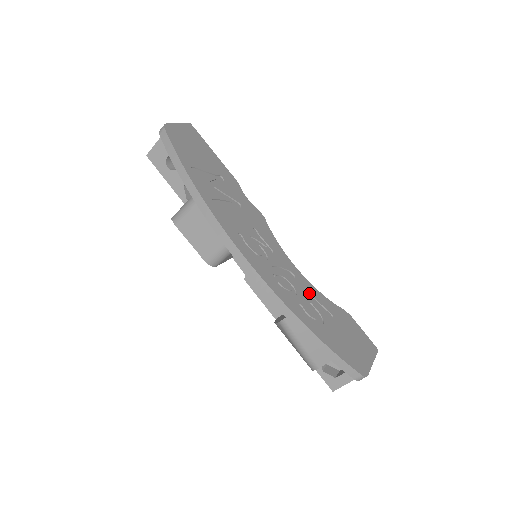
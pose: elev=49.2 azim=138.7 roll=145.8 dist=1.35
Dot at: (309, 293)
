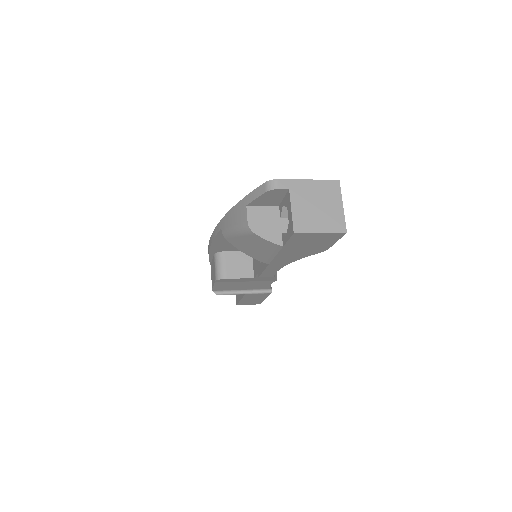
Dot at: occluded
